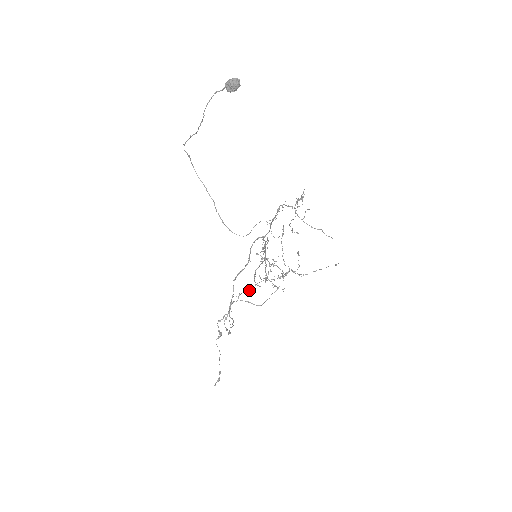
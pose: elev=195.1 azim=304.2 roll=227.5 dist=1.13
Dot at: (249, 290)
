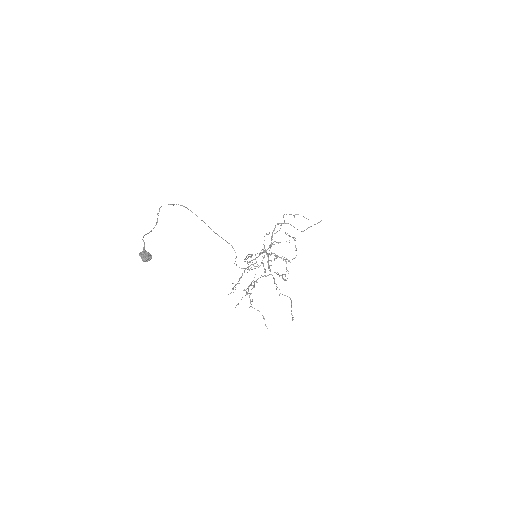
Dot at: occluded
